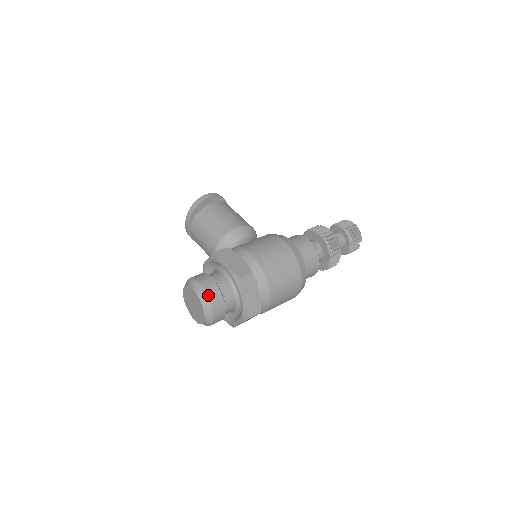
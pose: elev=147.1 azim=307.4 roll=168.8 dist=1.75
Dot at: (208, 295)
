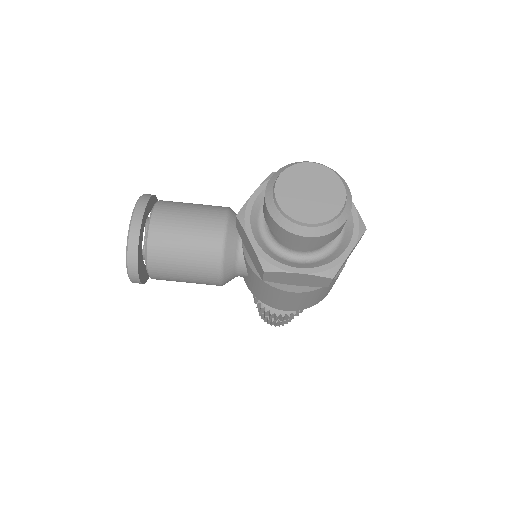
Dot at: occluded
